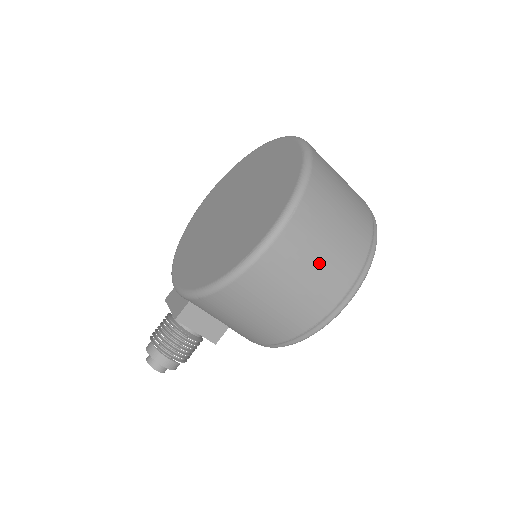
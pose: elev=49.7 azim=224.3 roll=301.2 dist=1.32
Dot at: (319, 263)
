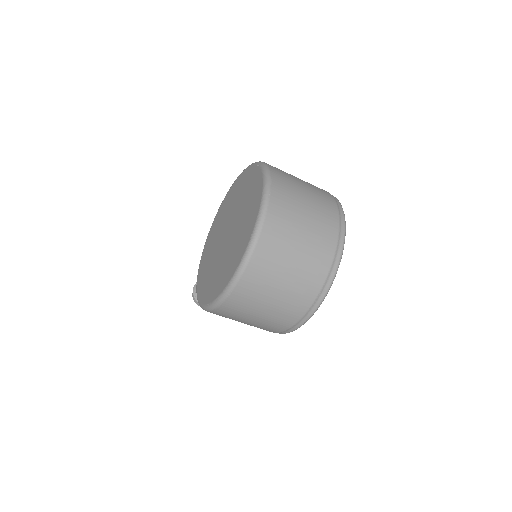
Dot at: (261, 315)
